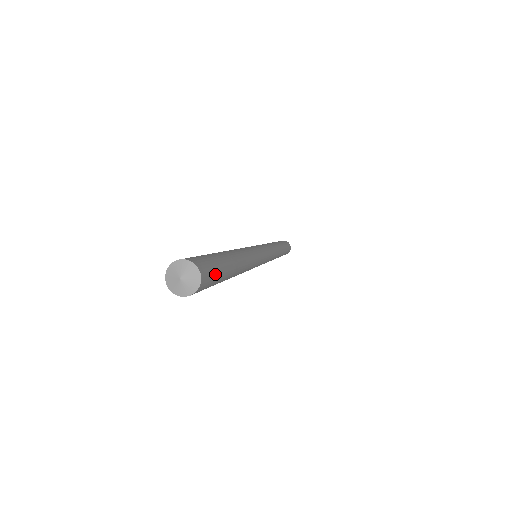
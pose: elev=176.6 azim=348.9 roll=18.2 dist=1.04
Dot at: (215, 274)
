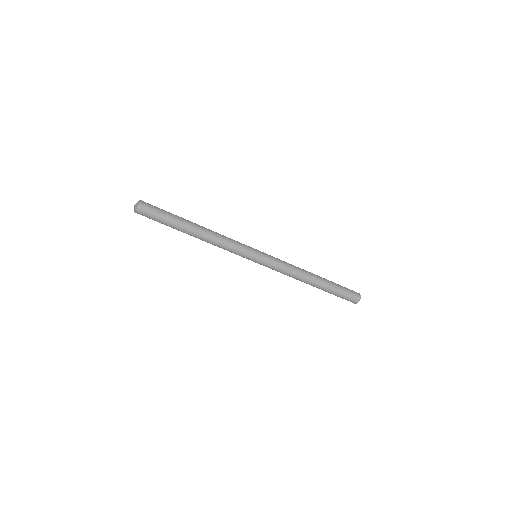
Dot at: (157, 208)
